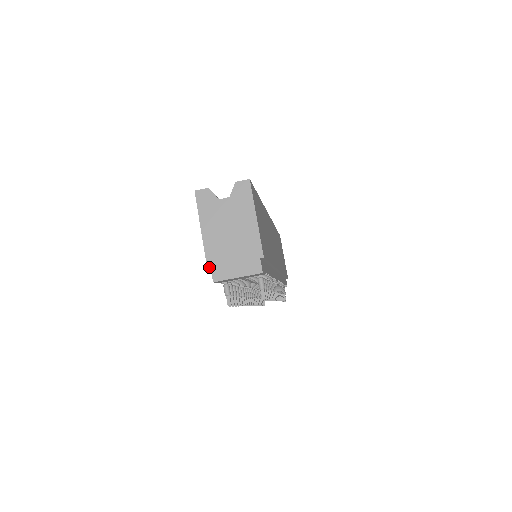
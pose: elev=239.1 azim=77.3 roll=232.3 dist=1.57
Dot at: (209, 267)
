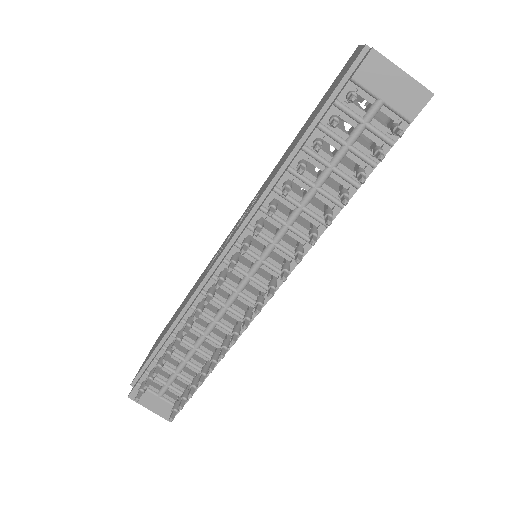
Dot at: occluded
